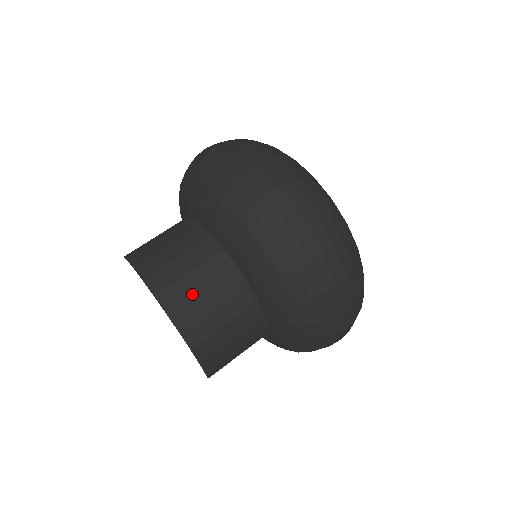
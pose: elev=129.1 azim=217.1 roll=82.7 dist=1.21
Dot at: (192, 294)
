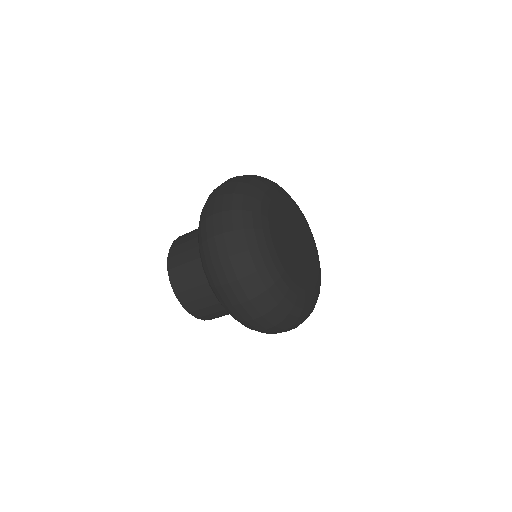
Dot at: (183, 242)
